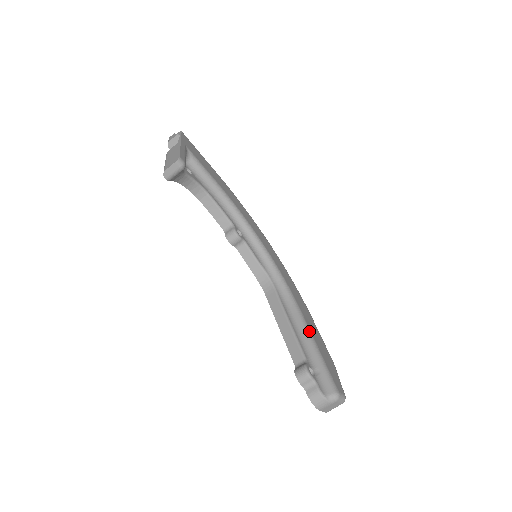
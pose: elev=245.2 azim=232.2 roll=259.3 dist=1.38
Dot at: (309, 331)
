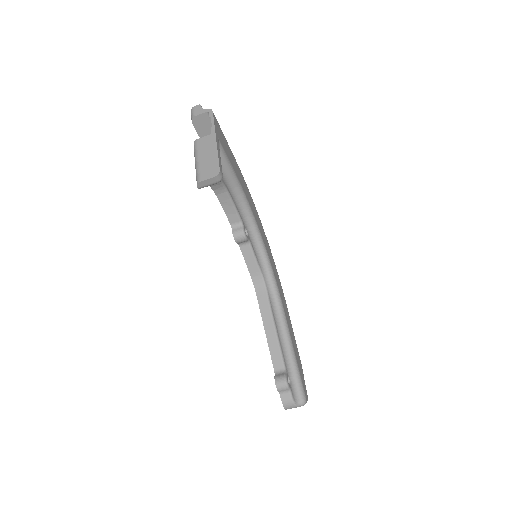
Dot at: (290, 339)
